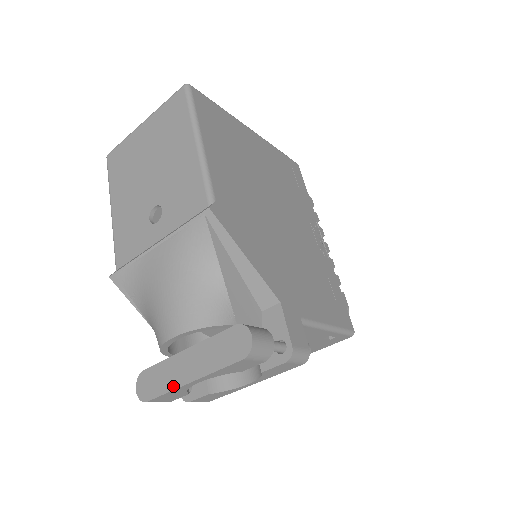
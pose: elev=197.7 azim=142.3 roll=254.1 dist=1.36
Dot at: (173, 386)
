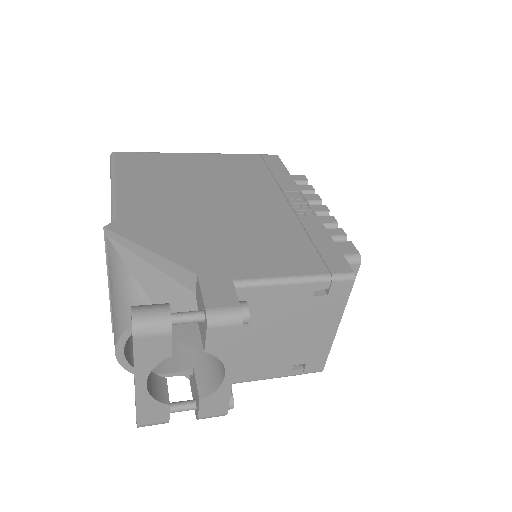
Dot at: (135, 399)
